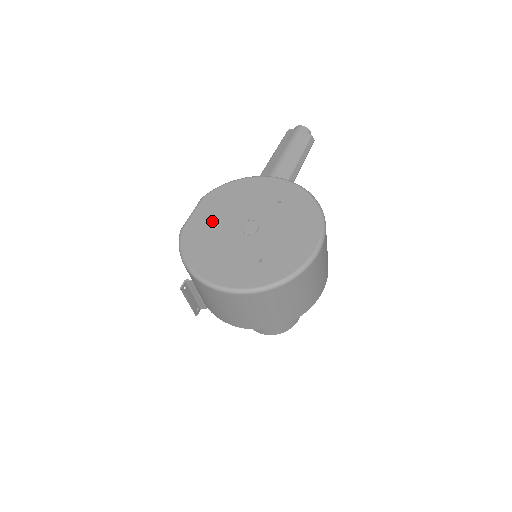
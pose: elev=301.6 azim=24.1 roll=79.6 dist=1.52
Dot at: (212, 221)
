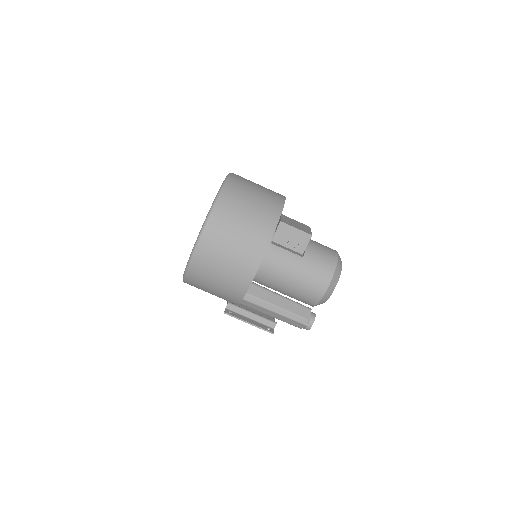
Dot at: occluded
